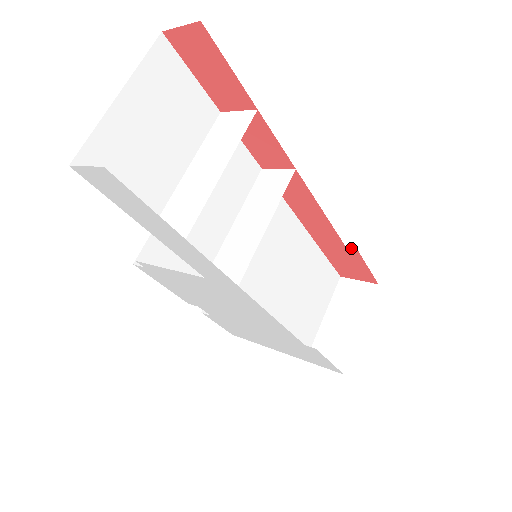
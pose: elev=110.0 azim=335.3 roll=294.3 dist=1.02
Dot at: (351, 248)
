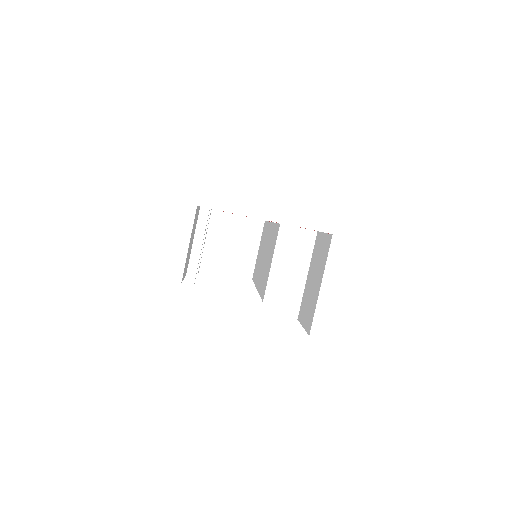
Dot at: occluded
